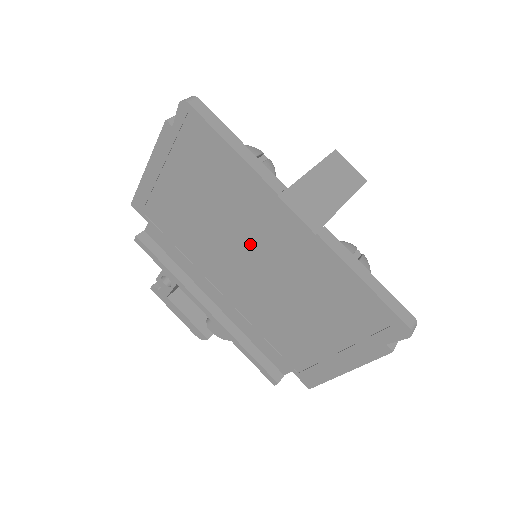
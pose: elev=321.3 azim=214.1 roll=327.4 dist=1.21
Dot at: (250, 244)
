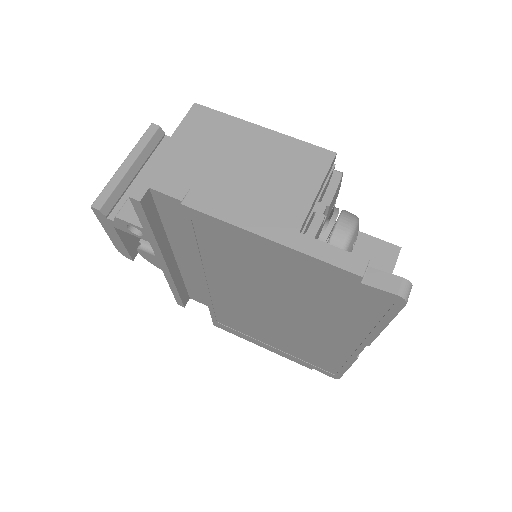
Dot at: (295, 317)
